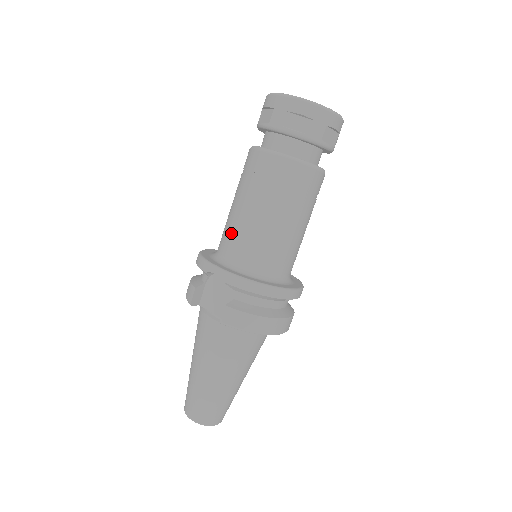
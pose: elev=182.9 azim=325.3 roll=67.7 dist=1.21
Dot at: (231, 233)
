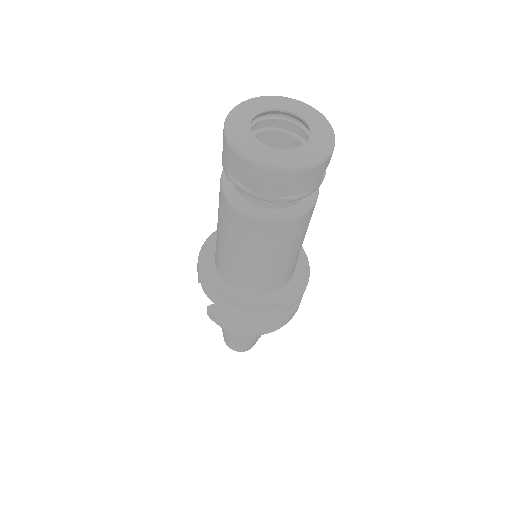
Dot at: (216, 244)
